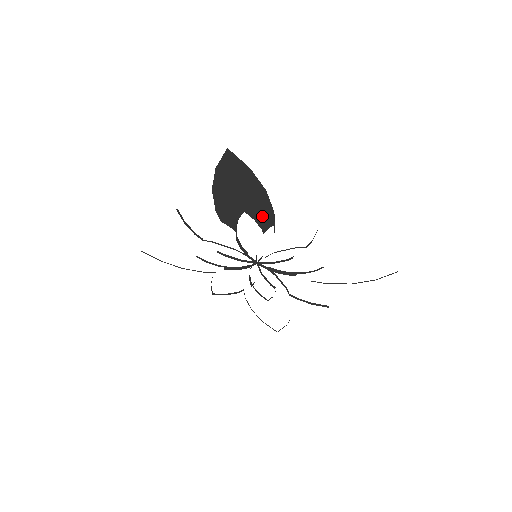
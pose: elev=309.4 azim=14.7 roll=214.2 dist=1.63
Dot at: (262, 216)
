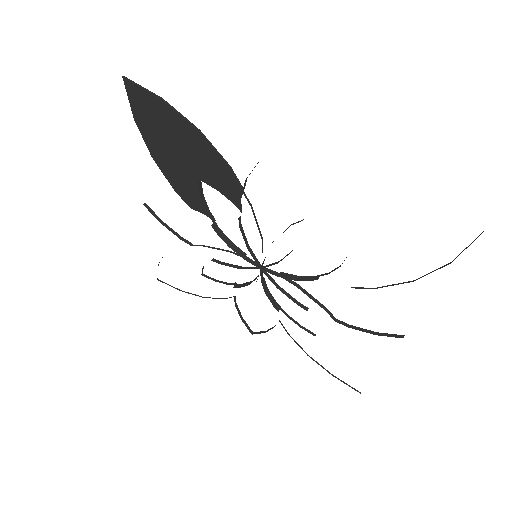
Dot at: (221, 180)
